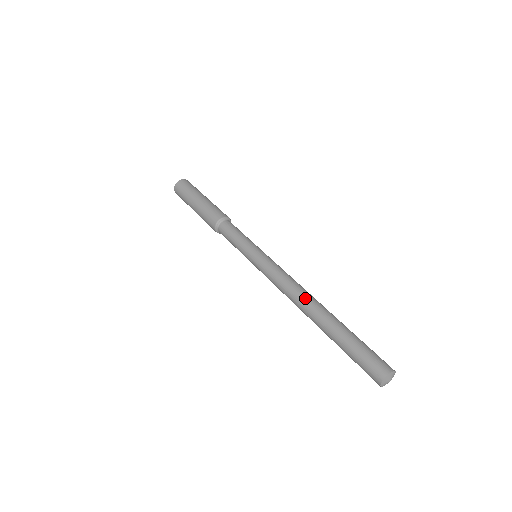
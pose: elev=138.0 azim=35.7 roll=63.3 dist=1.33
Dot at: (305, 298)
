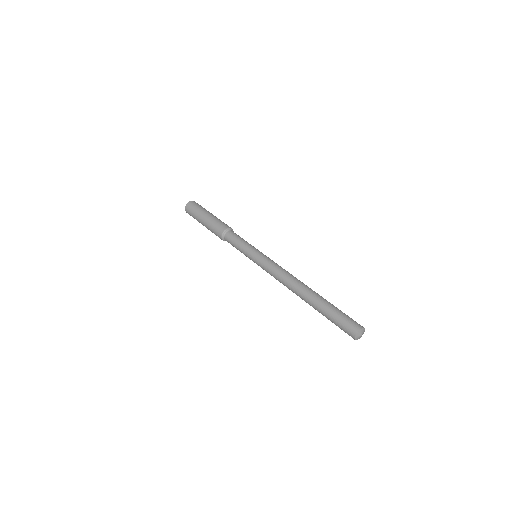
Dot at: occluded
